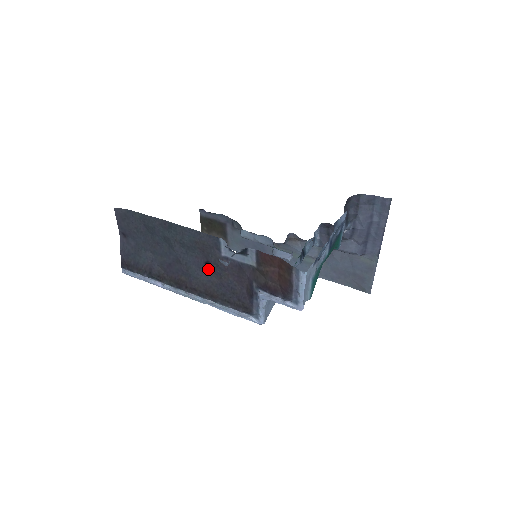
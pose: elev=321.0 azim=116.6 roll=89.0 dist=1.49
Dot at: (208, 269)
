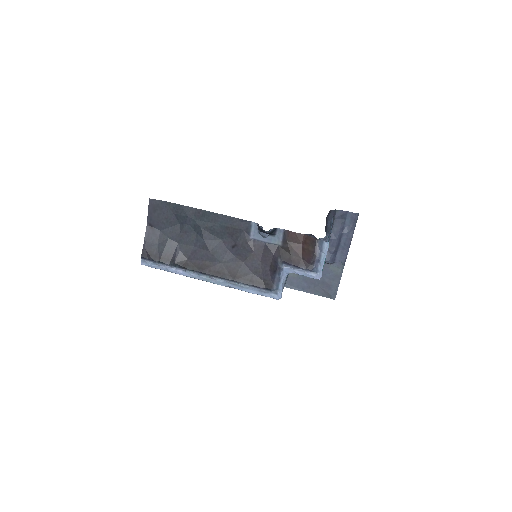
Dot at: (234, 252)
